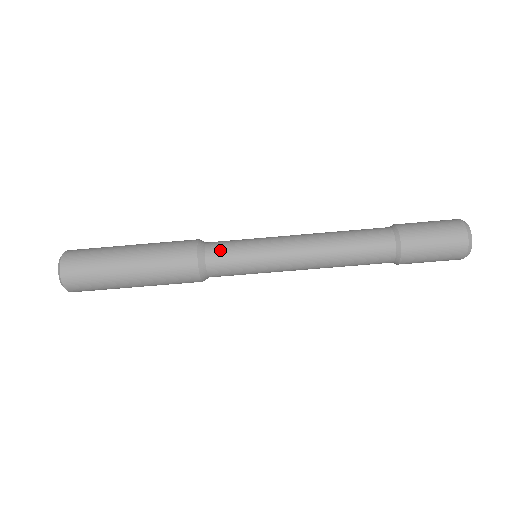
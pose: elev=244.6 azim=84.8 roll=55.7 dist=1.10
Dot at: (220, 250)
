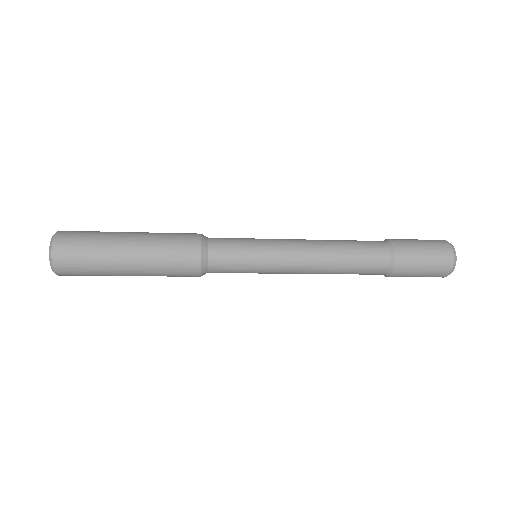
Dot at: (223, 271)
